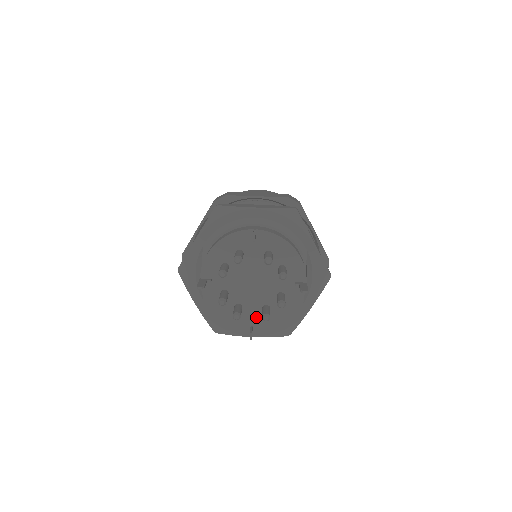
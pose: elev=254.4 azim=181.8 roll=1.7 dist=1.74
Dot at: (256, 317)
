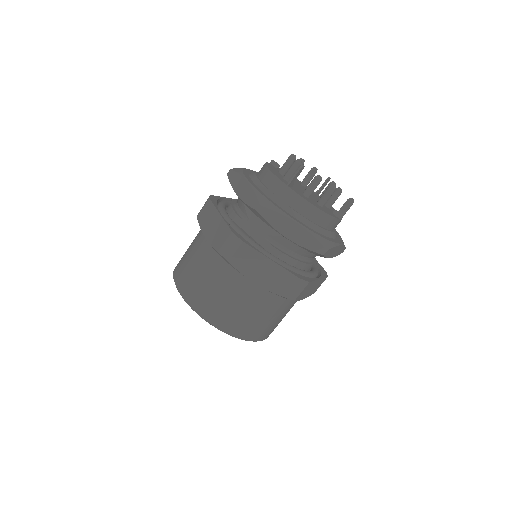
Dot at: (331, 211)
